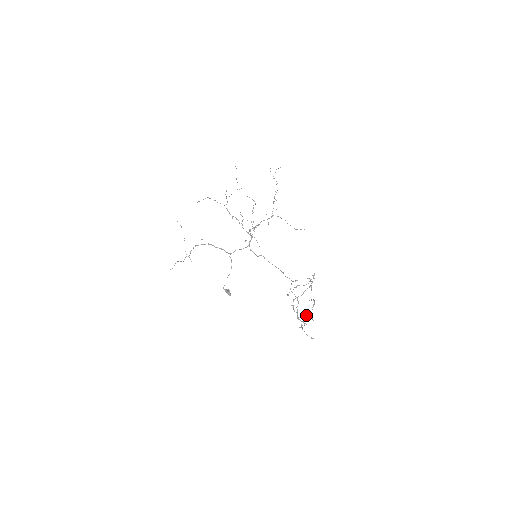
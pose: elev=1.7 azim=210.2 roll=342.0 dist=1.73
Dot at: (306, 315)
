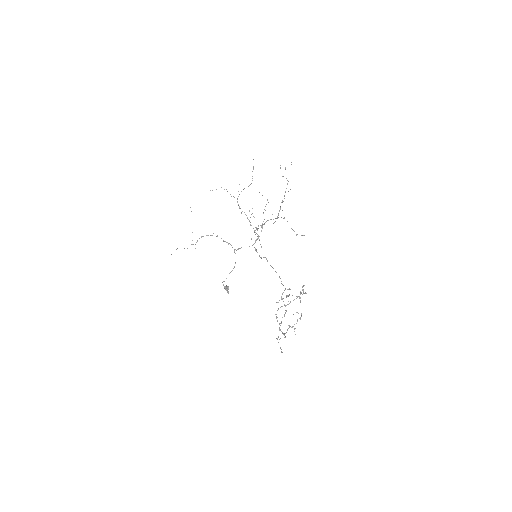
Dot at: occluded
